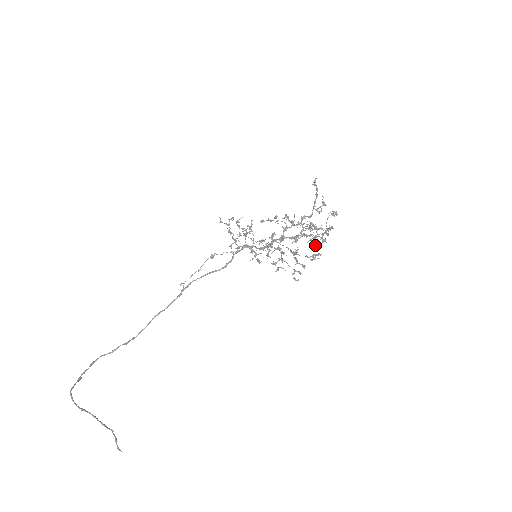
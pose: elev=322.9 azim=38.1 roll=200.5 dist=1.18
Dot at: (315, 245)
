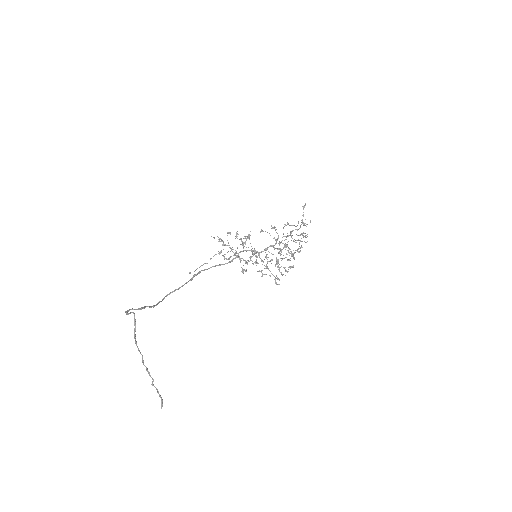
Dot at: (290, 260)
